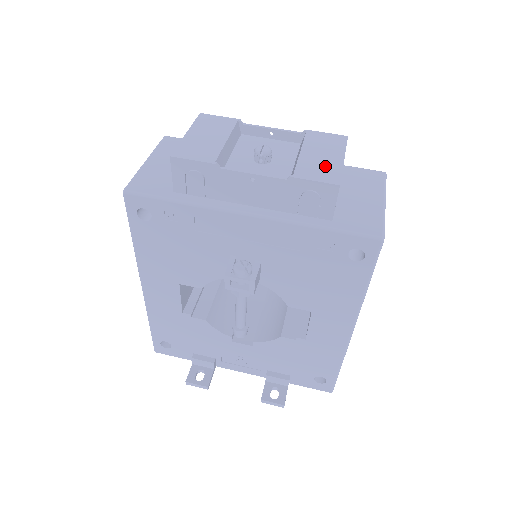
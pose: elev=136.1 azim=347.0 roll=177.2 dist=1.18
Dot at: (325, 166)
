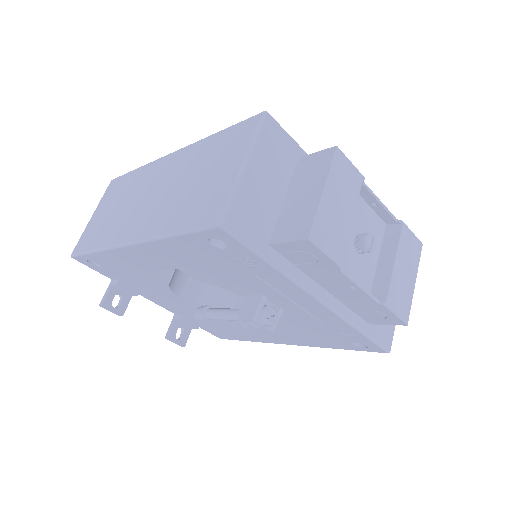
Dot at: (405, 293)
